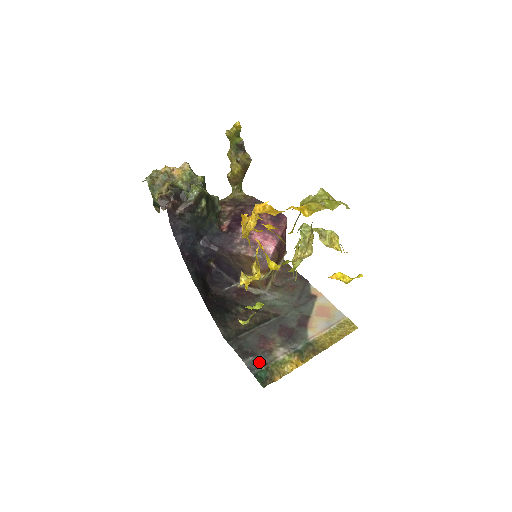
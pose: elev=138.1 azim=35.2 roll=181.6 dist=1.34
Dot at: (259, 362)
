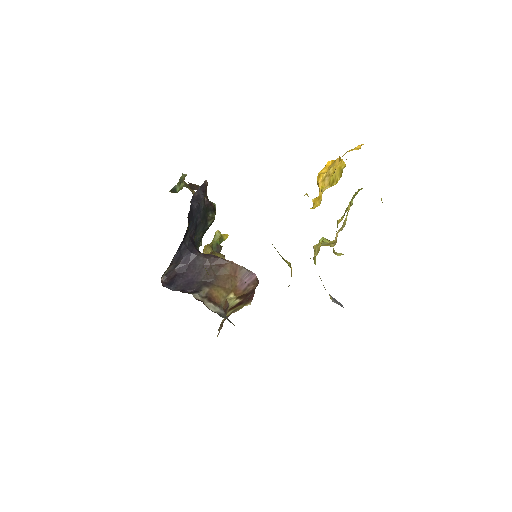
Dot at: occluded
